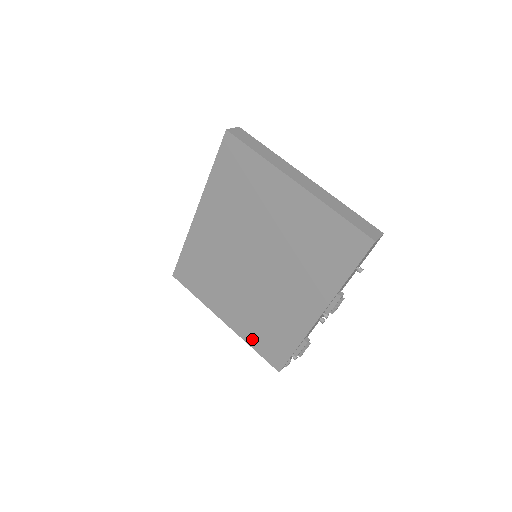
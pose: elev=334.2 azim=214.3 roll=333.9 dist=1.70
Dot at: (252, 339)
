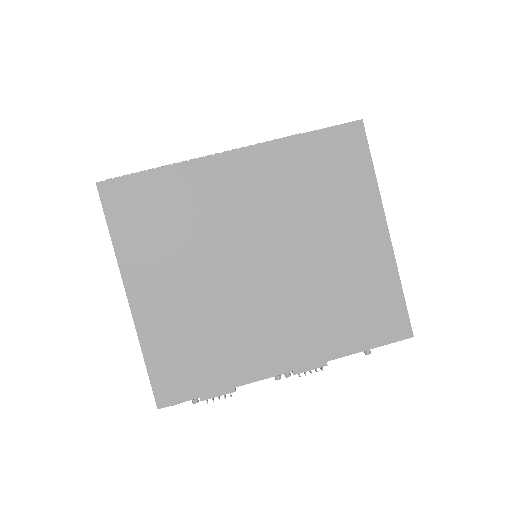
Dot at: (156, 346)
